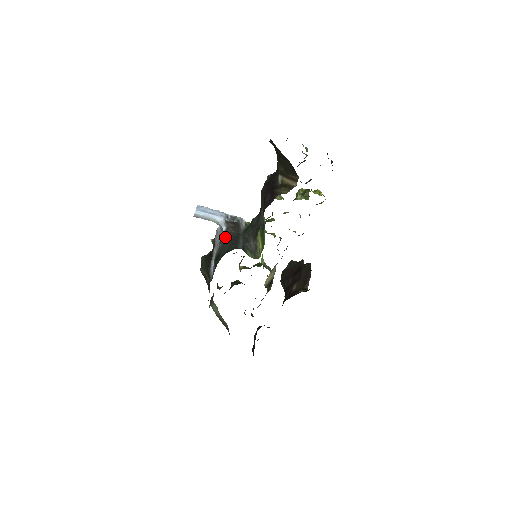
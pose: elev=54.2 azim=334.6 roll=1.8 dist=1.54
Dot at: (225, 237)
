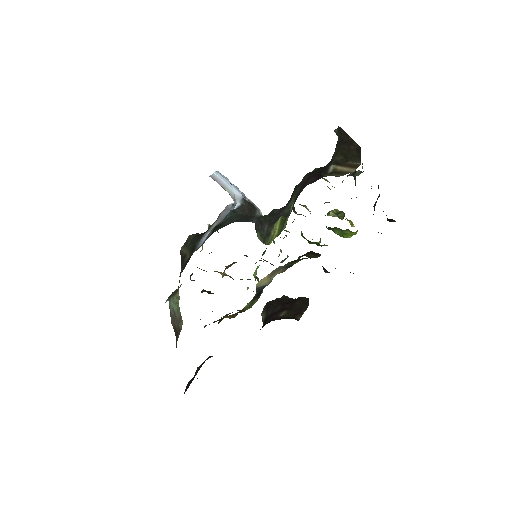
Dot at: (236, 212)
